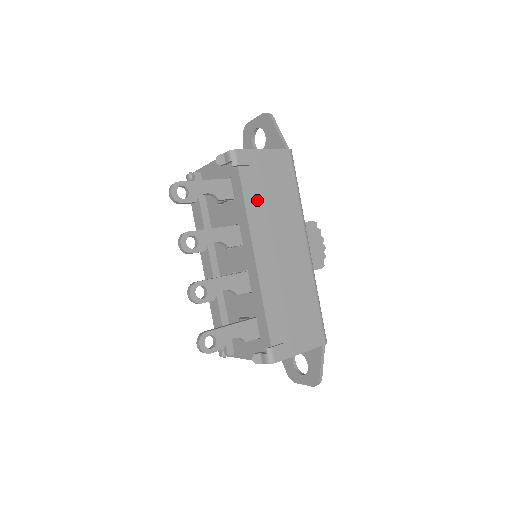
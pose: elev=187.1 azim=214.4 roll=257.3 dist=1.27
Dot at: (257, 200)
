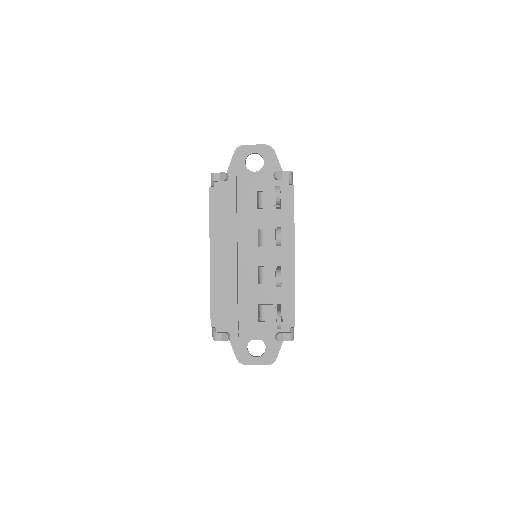
Dot at: occluded
